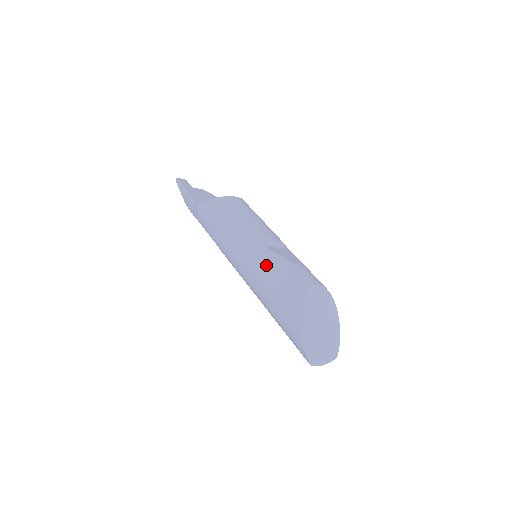
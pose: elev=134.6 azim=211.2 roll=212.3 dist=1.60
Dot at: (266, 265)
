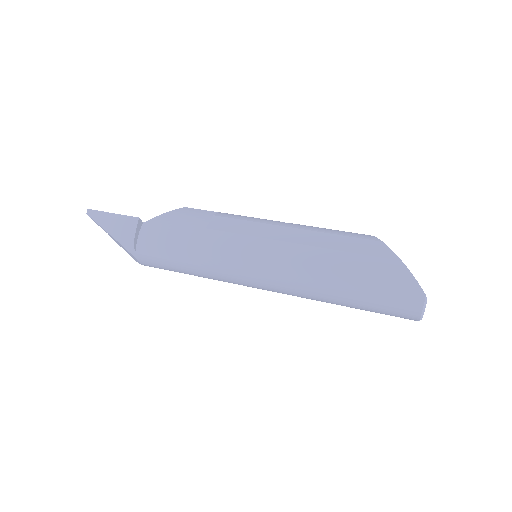
Dot at: (303, 231)
